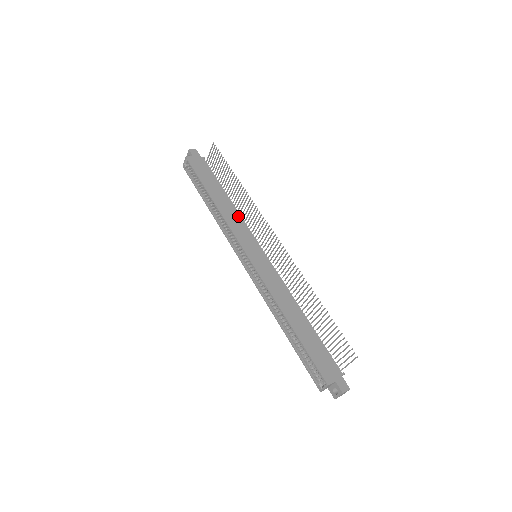
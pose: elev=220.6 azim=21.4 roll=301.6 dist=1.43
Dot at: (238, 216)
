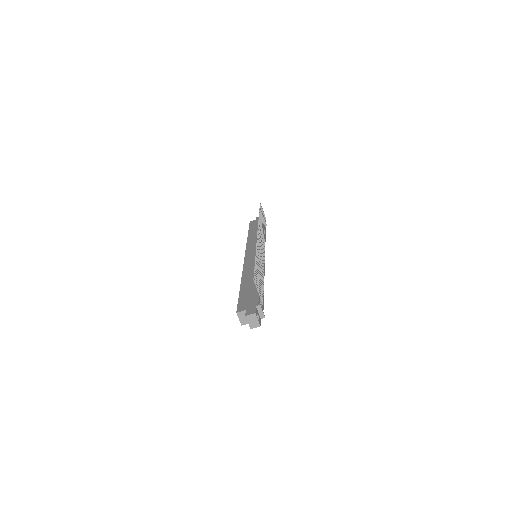
Dot at: occluded
